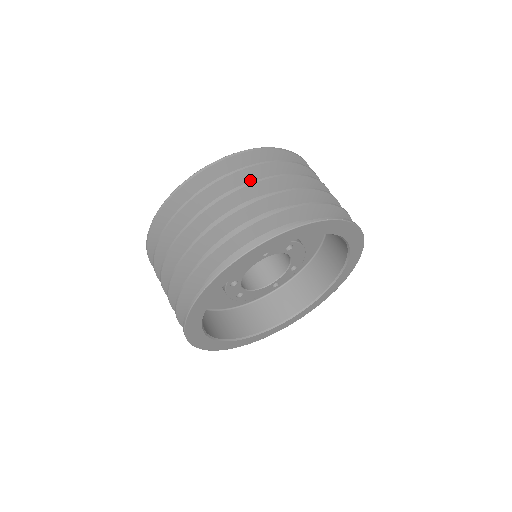
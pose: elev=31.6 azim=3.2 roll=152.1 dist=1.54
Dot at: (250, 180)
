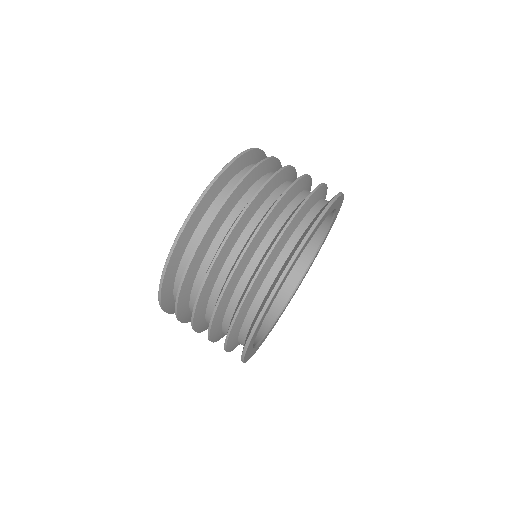
Dot at: occluded
